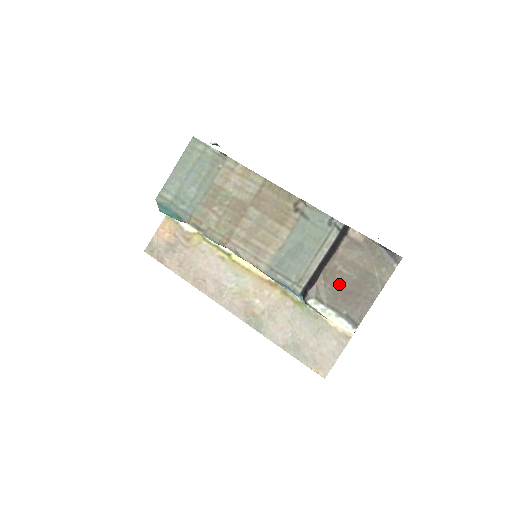
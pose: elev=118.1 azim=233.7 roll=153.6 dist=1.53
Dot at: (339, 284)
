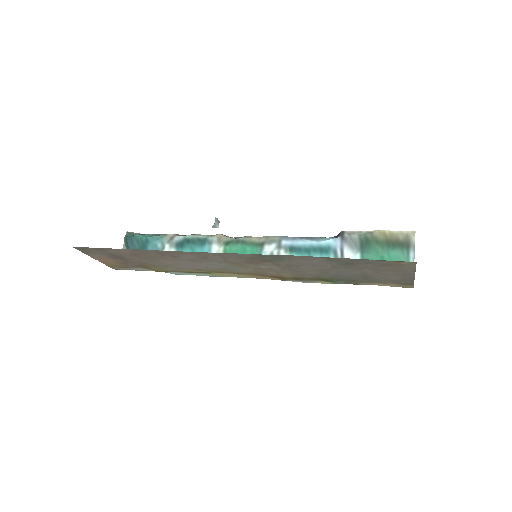
Dot at: occluded
